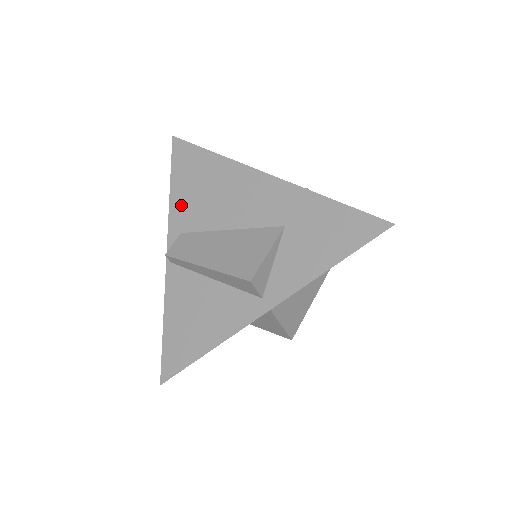
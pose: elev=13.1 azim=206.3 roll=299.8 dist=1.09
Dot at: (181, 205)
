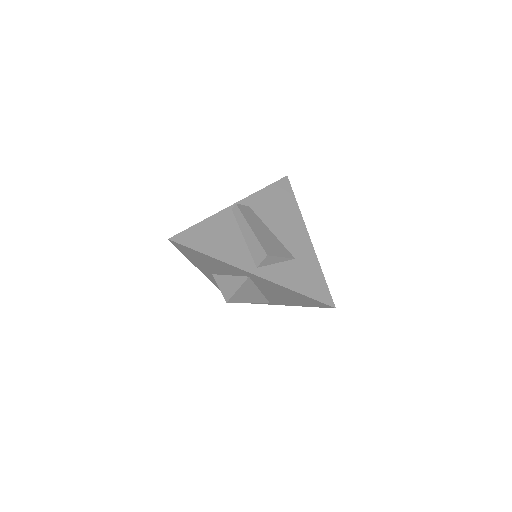
Dot at: (262, 199)
